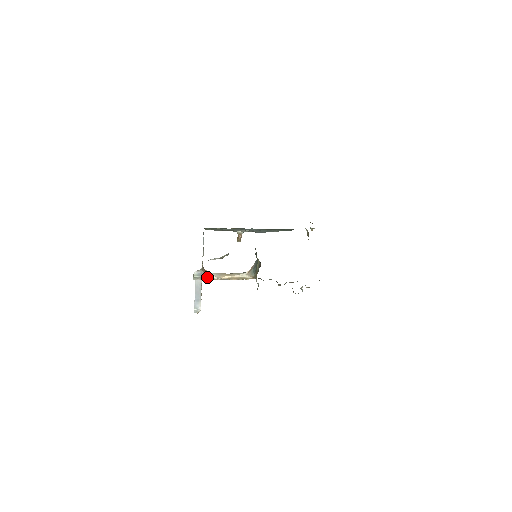
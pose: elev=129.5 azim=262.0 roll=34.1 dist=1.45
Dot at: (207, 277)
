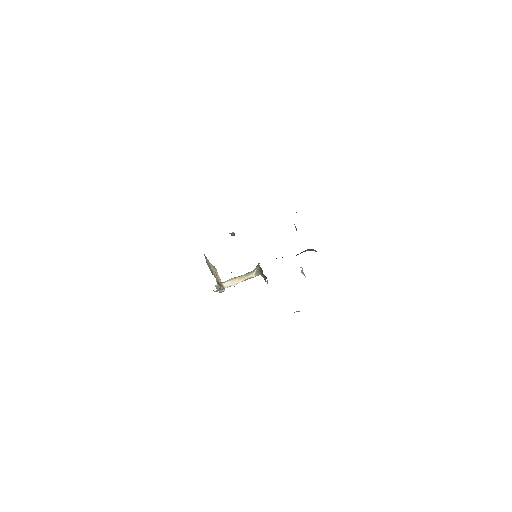
Dot at: occluded
